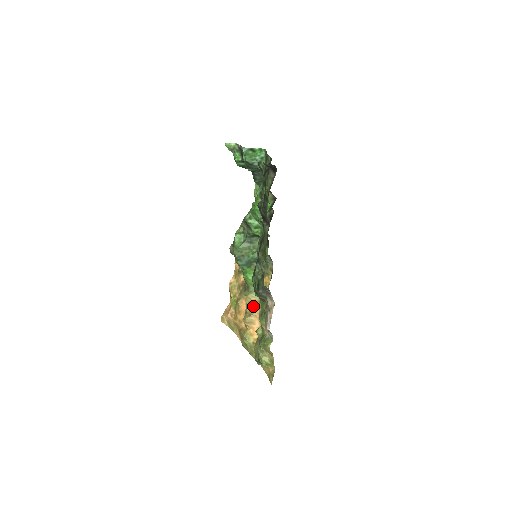
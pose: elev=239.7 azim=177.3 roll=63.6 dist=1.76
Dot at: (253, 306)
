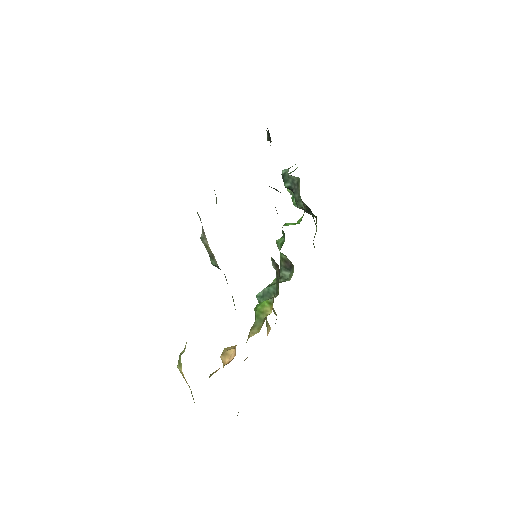
Dot at: occluded
